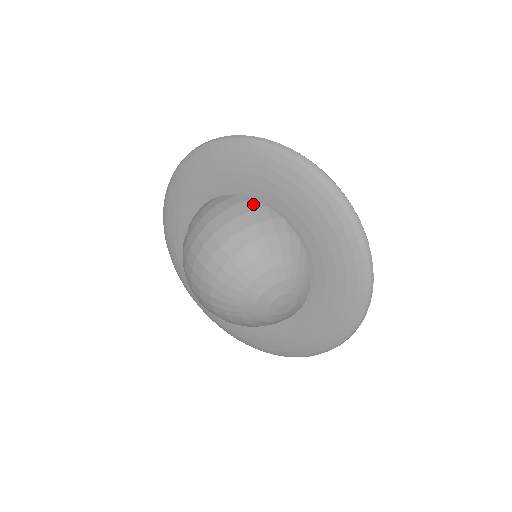
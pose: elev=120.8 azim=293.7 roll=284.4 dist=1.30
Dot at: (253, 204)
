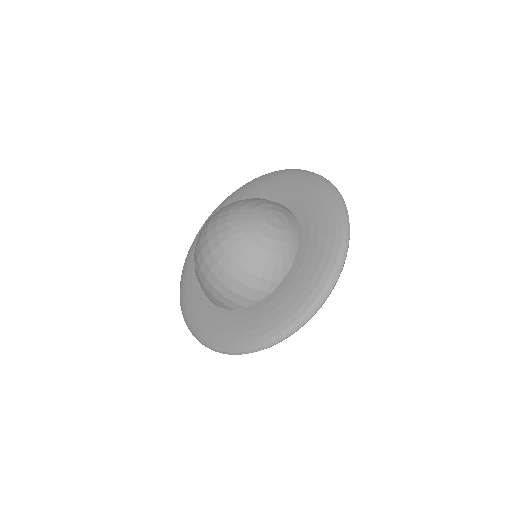
Dot at: occluded
